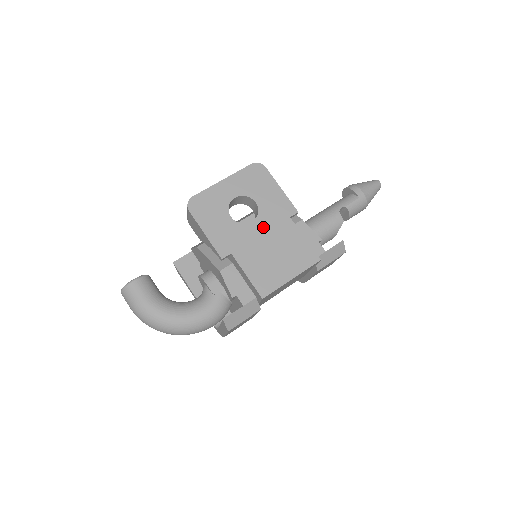
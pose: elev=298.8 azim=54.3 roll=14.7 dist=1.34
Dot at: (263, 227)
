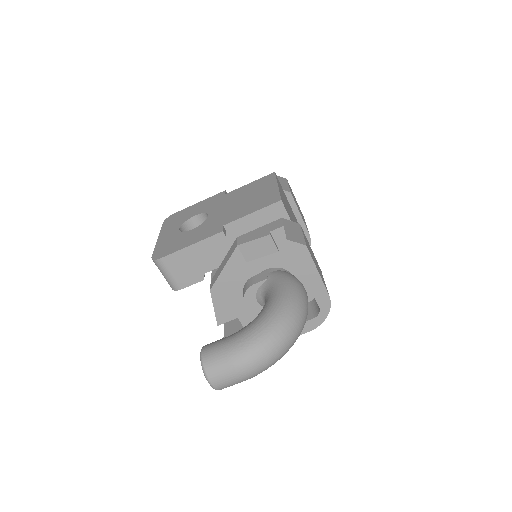
Dot at: (219, 209)
